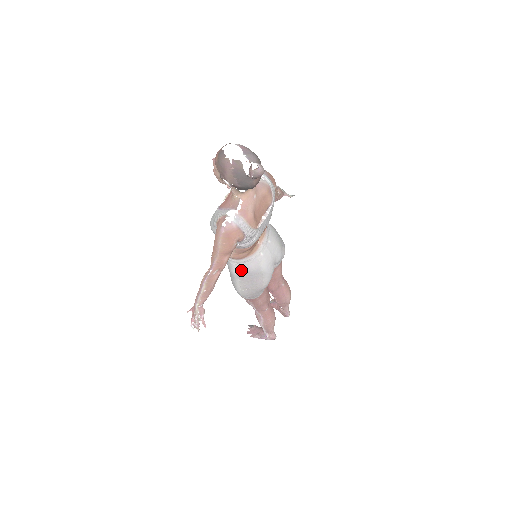
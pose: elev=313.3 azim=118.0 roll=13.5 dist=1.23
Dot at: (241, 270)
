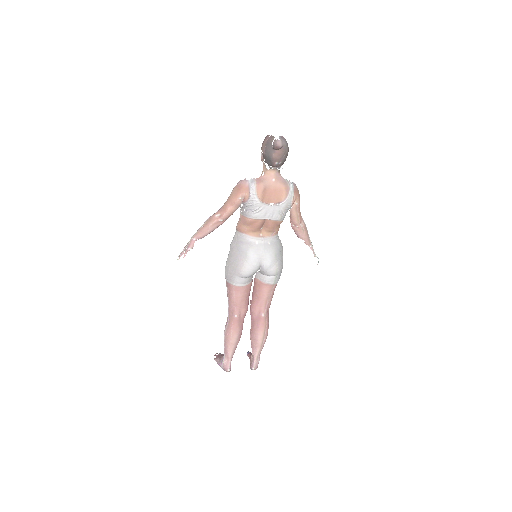
Dot at: (236, 242)
